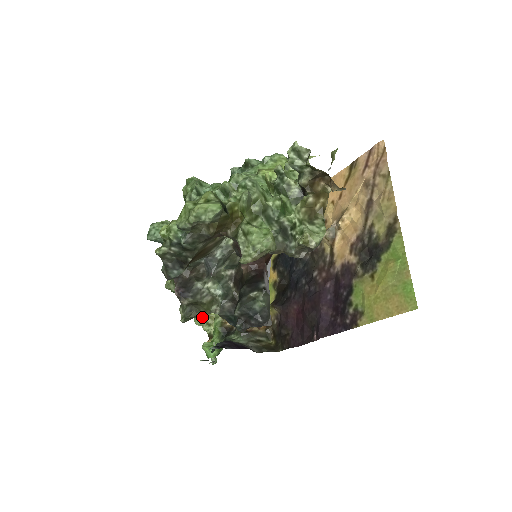
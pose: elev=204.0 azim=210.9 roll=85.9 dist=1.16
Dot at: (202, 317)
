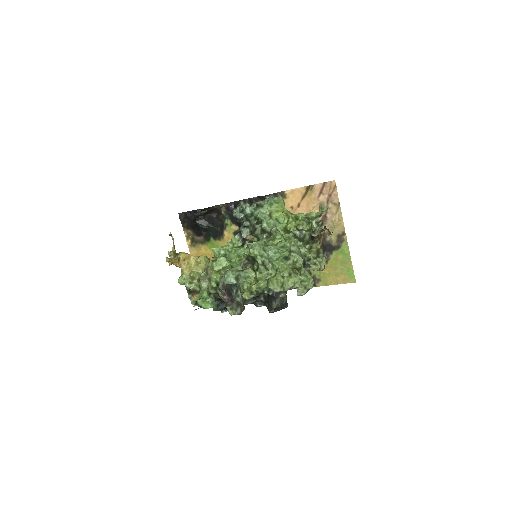
Dot at: (182, 278)
